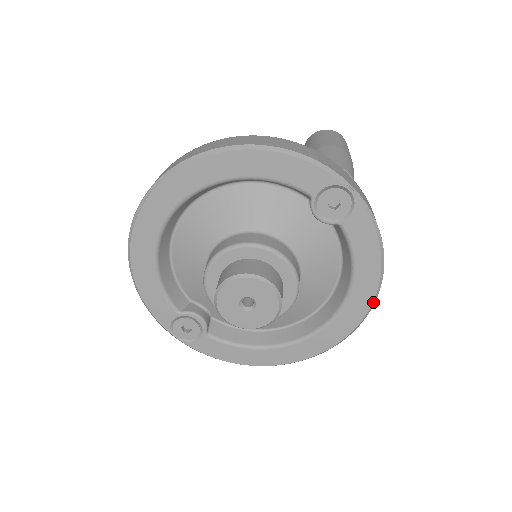
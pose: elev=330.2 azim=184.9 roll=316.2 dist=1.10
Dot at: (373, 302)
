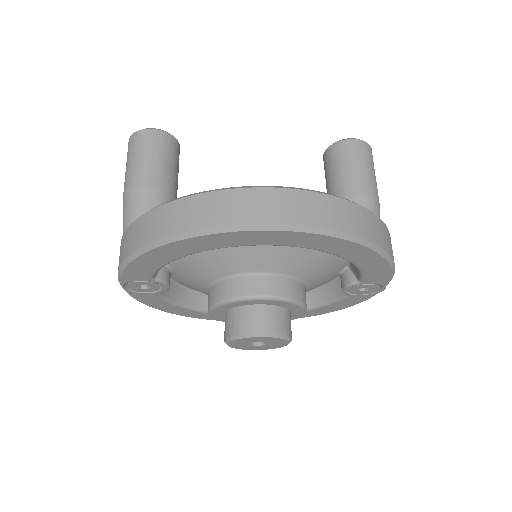
Dot at: (299, 317)
